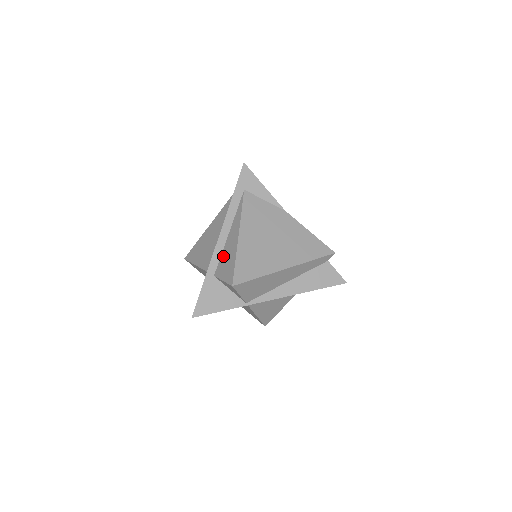
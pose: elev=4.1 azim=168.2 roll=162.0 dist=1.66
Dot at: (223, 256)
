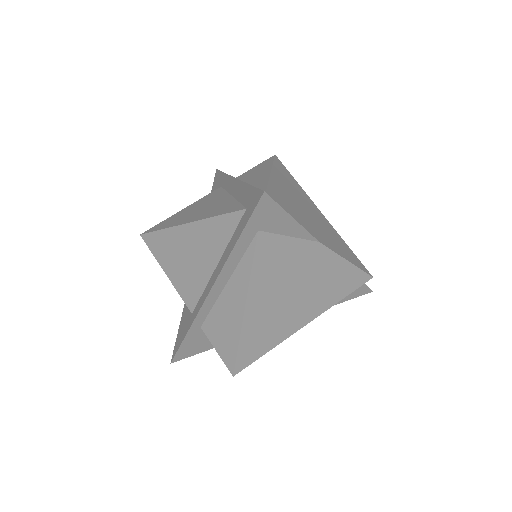
Dot at: (216, 314)
